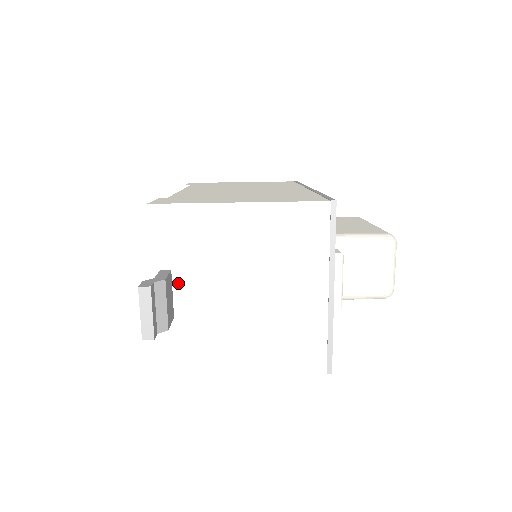
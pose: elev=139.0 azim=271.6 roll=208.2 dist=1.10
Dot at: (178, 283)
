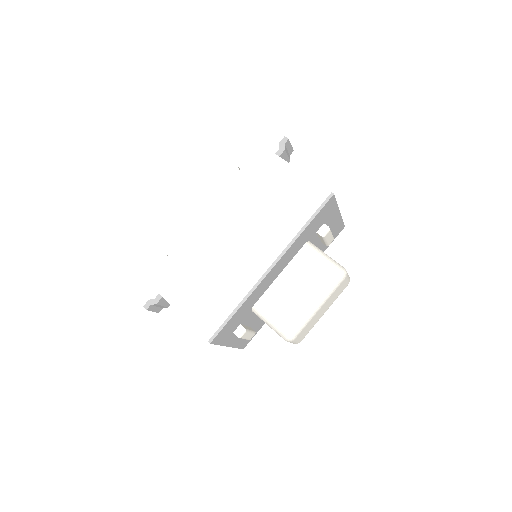
Dot at: occluded
